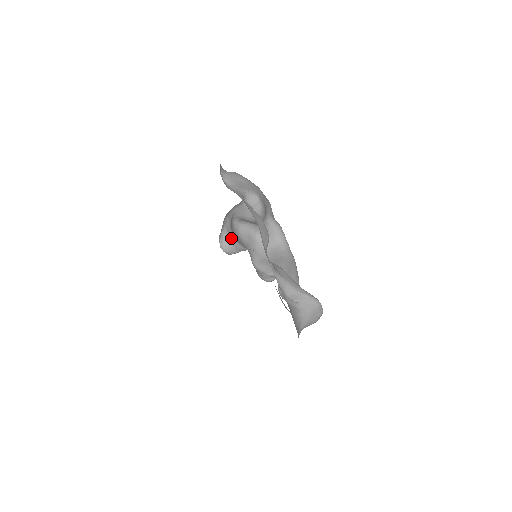
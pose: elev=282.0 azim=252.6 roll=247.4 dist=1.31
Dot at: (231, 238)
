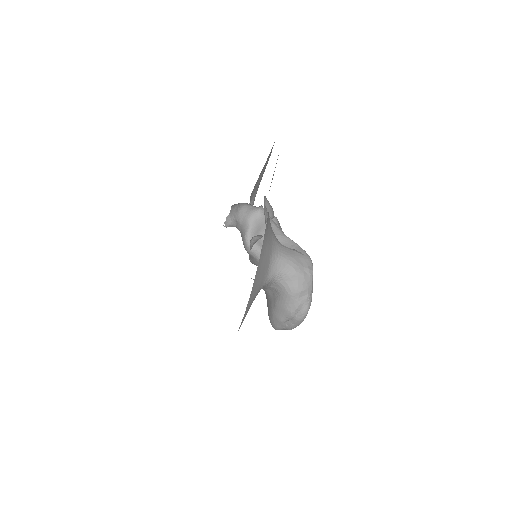
Dot at: occluded
